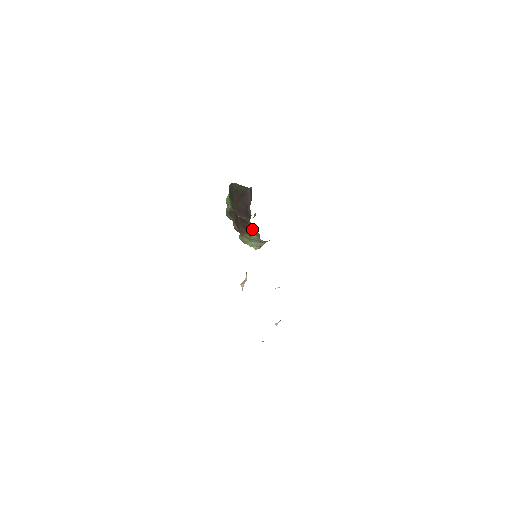
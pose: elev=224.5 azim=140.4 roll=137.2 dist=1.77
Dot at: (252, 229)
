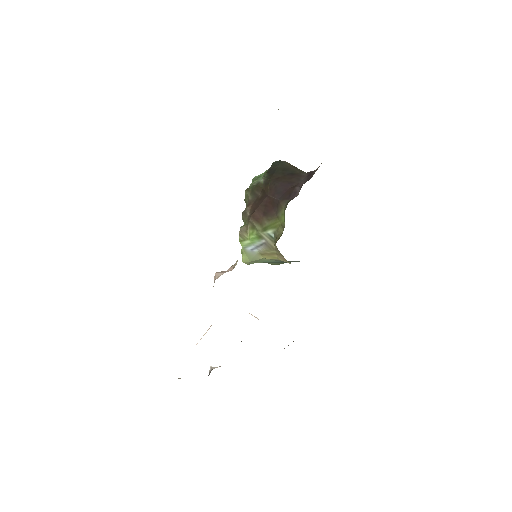
Dot at: (278, 218)
